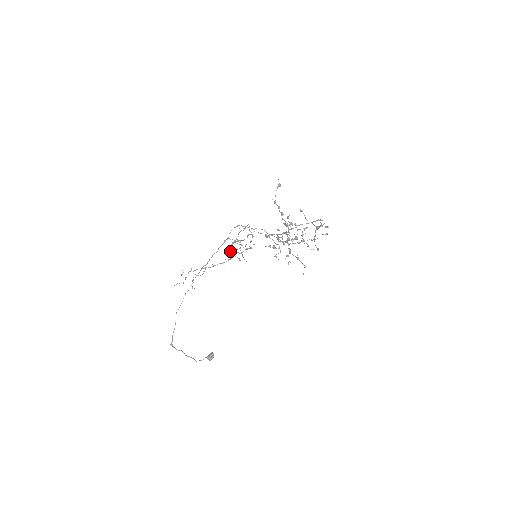
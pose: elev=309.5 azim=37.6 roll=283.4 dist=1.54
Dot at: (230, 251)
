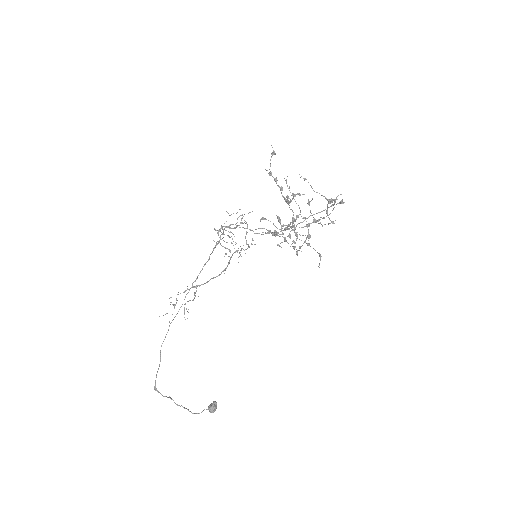
Dot at: (224, 256)
